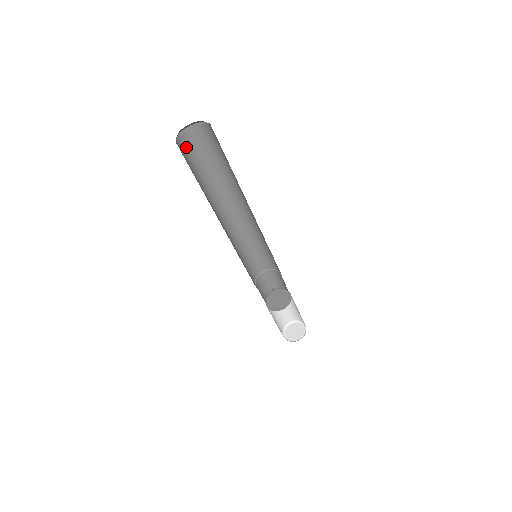
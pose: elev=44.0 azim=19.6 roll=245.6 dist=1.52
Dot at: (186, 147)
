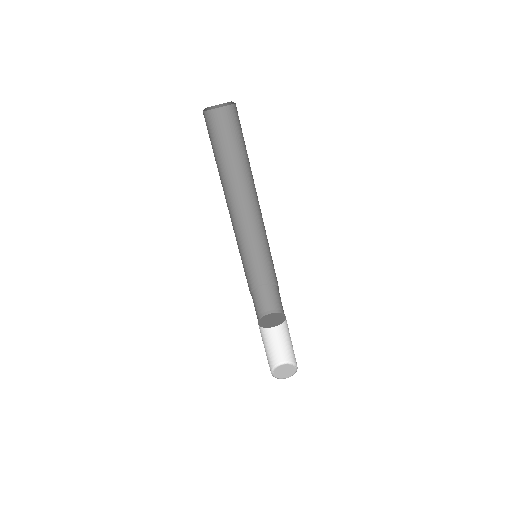
Dot at: (208, 126)
